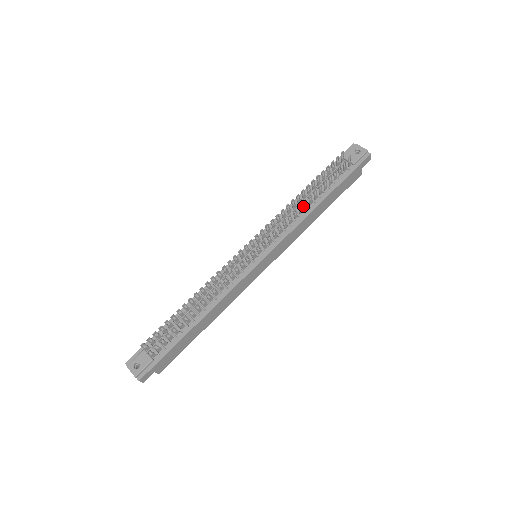
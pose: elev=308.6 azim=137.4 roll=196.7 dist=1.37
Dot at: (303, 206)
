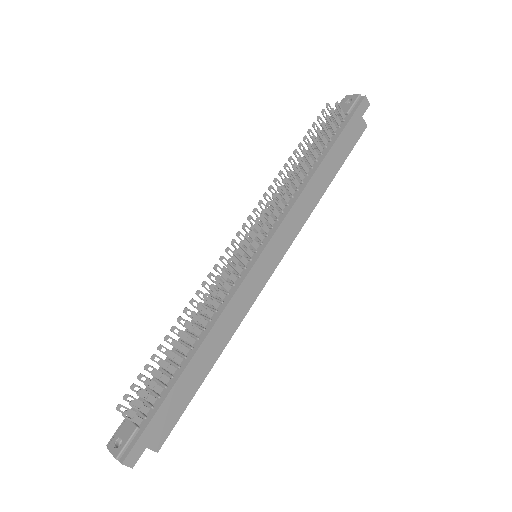
Dot at: (299, 179)
